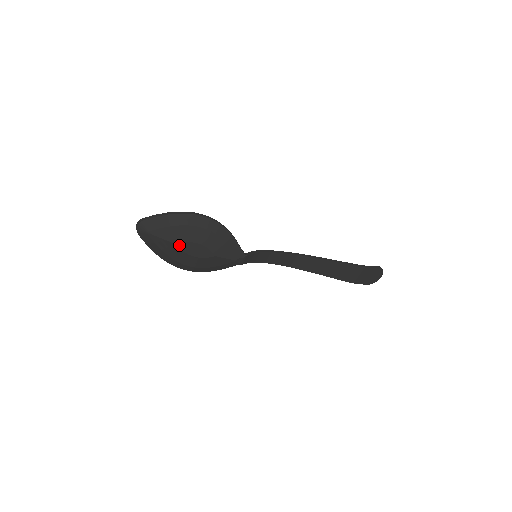
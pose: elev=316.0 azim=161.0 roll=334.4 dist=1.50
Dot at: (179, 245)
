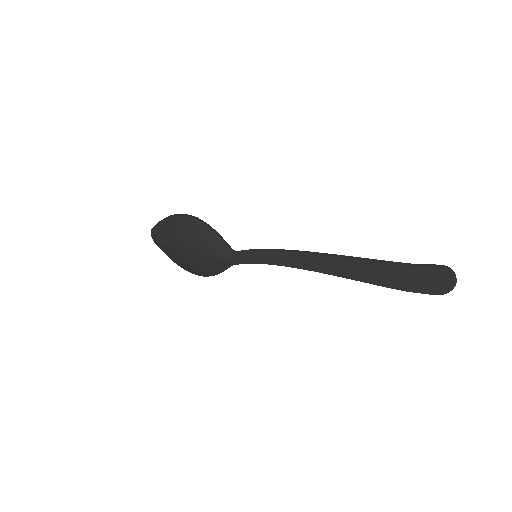
Dot at: (176, 247)
